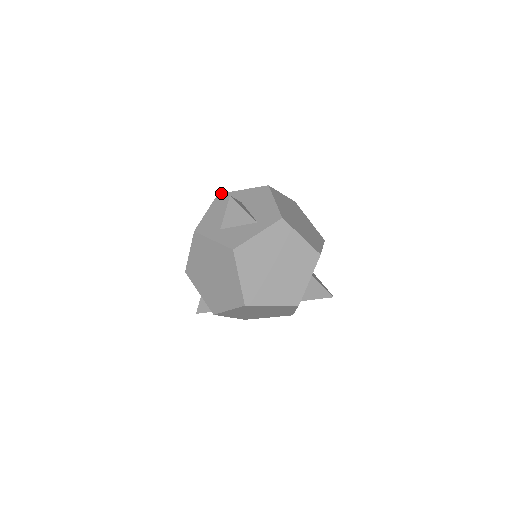
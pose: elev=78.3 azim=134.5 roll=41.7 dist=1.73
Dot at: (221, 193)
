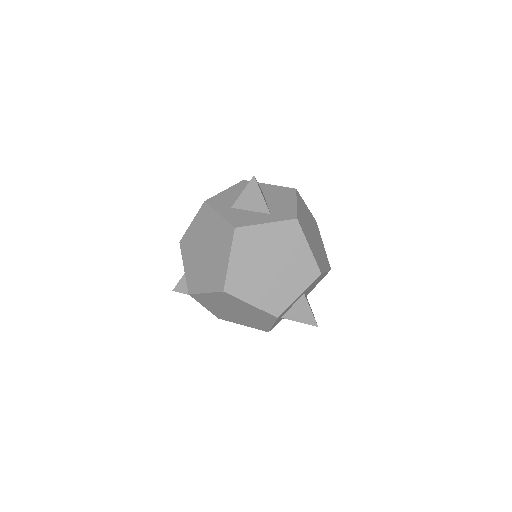
Dot at: occluded
